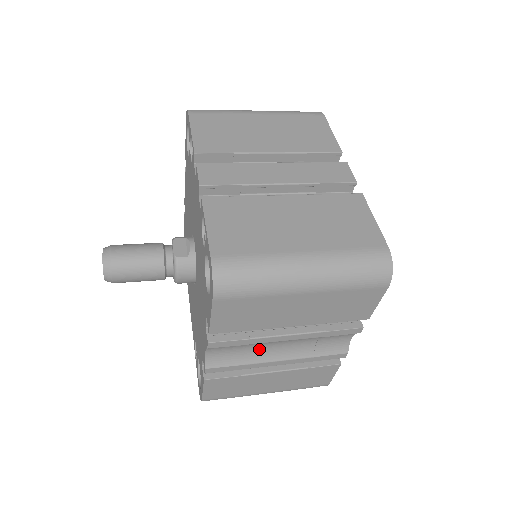
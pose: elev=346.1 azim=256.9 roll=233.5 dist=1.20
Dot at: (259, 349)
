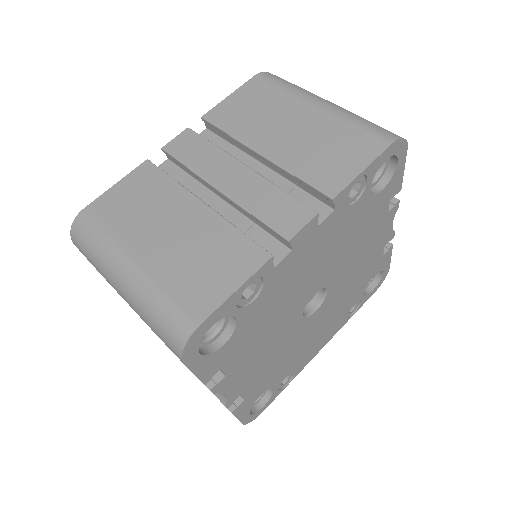
Dot at: occluded
